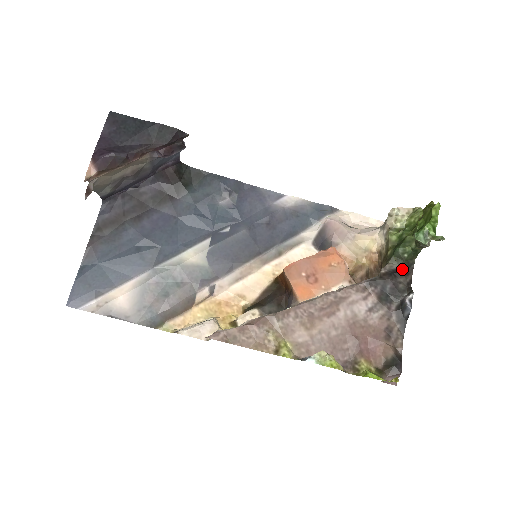
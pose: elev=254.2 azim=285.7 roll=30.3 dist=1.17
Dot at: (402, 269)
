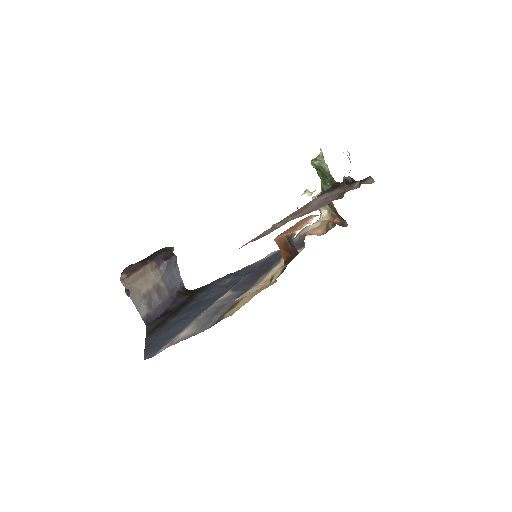
Dot at: occluded
